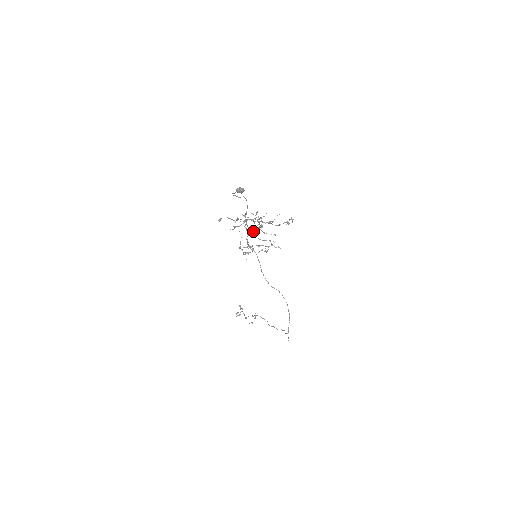
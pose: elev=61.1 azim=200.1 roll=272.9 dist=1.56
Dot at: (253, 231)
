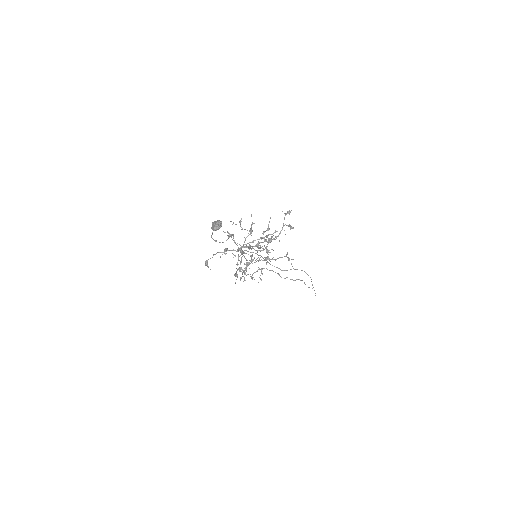
Dot at: (249, 249)
